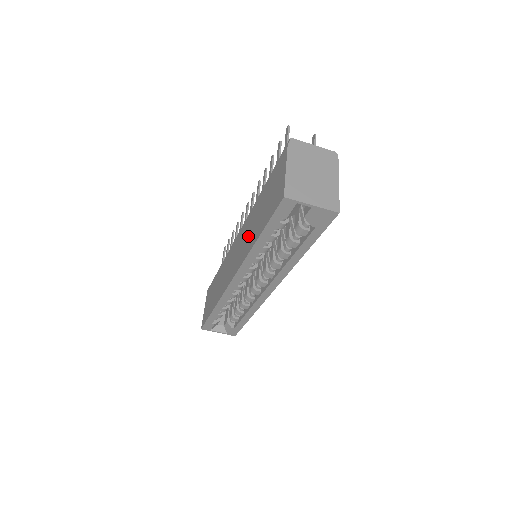
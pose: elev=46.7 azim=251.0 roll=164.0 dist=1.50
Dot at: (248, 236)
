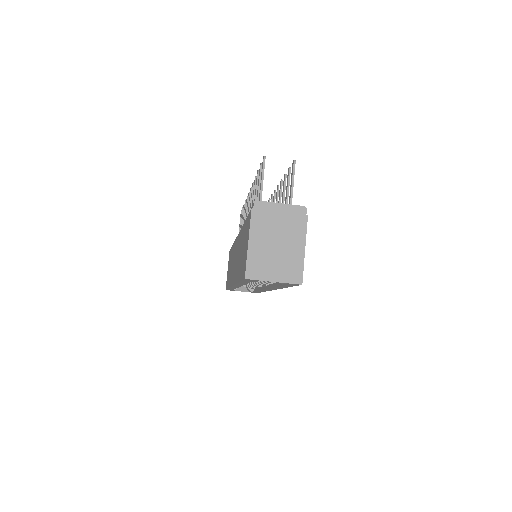
Dot at: occluded
